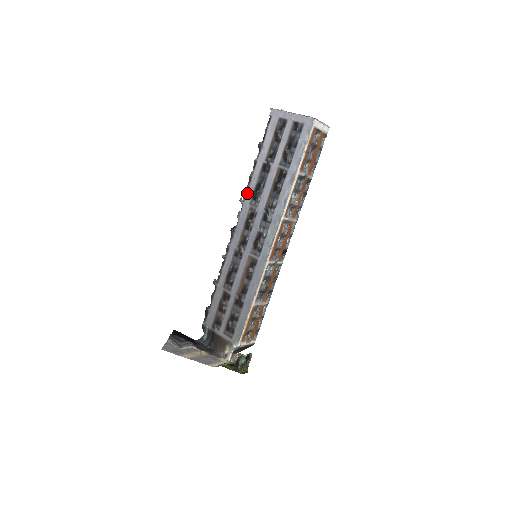
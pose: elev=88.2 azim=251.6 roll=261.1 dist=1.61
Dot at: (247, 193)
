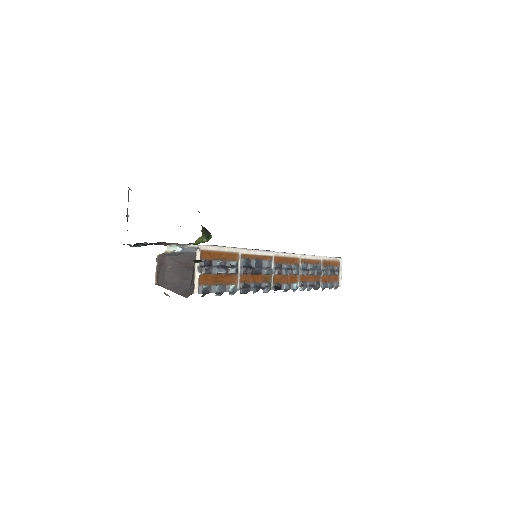
Dot at: occluded
